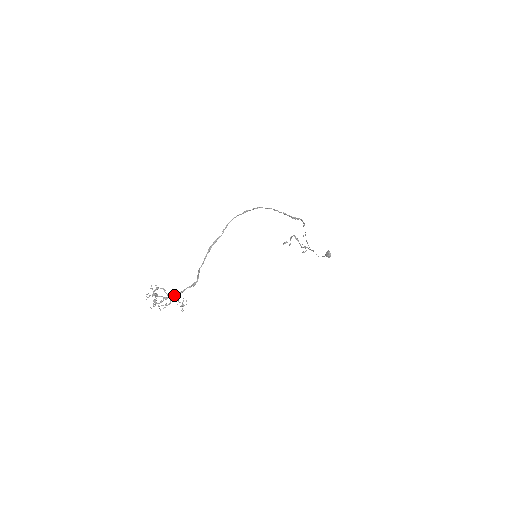
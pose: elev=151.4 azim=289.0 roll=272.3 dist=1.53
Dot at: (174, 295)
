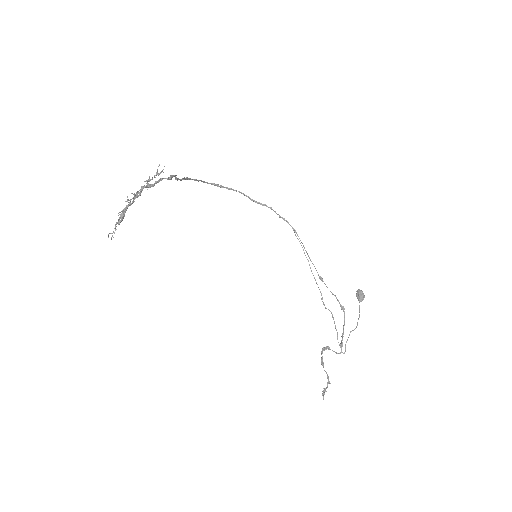
Dot at: (147, 185)
